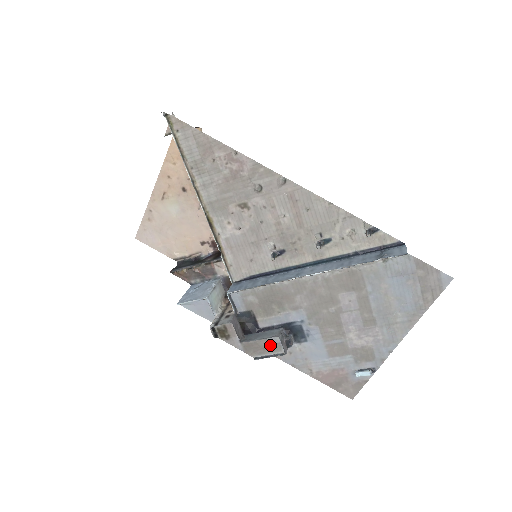
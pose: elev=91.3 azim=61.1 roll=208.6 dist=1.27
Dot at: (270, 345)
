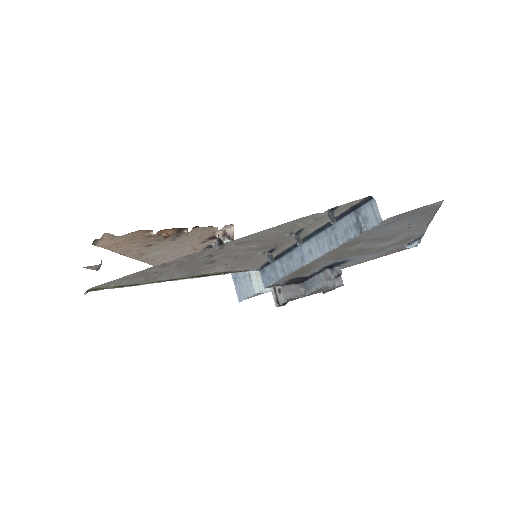
Dot at: (327, 287)
